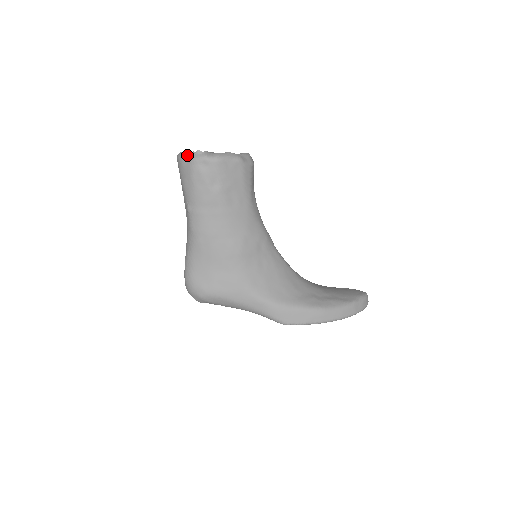
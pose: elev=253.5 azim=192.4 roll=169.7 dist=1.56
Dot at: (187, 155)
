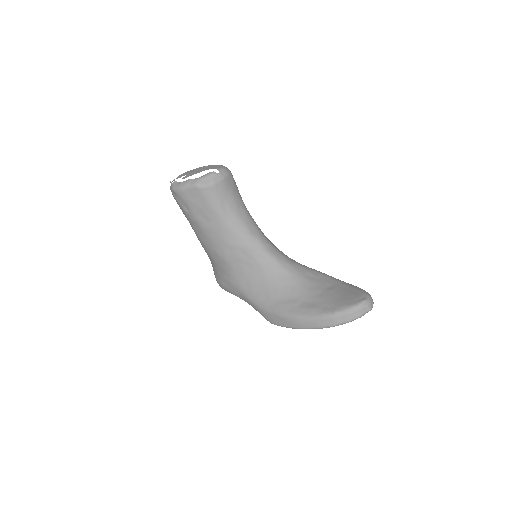
Dot at: occluded
